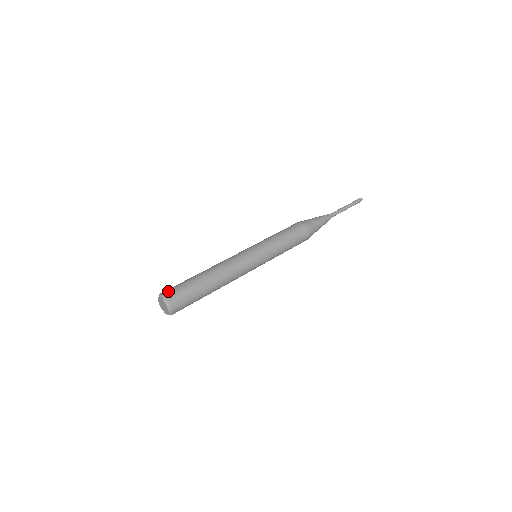
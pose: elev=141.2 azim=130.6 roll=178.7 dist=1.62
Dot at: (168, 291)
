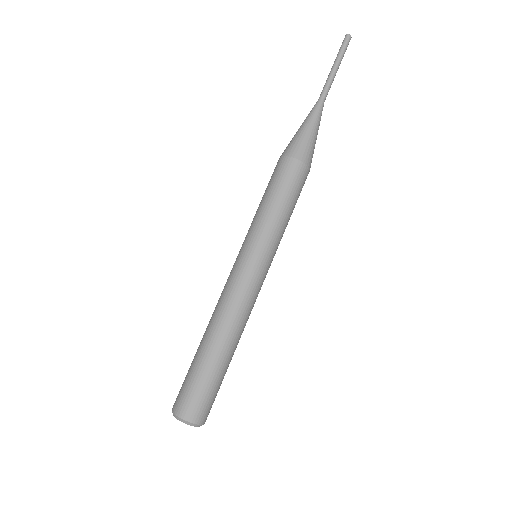
Dot at: (192, 412)
